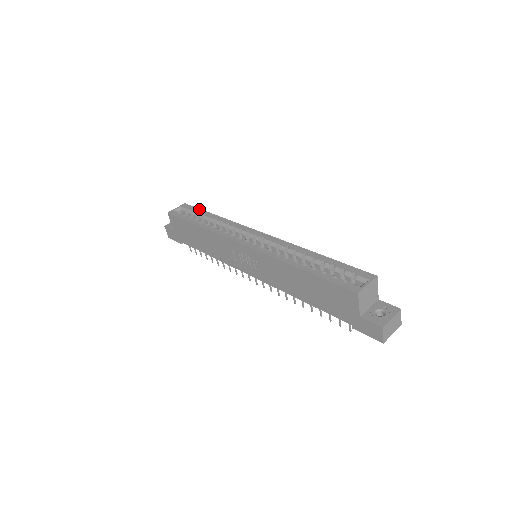
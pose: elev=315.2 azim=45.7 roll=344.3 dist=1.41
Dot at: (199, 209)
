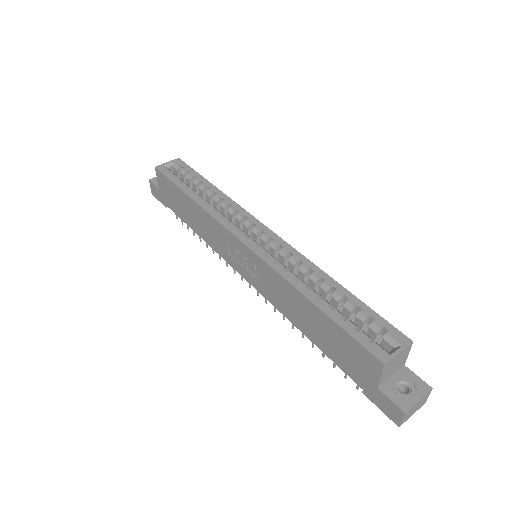
Dot at: (195, 172)
